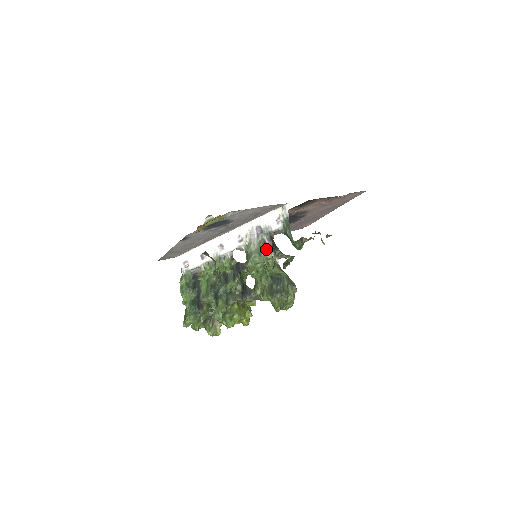
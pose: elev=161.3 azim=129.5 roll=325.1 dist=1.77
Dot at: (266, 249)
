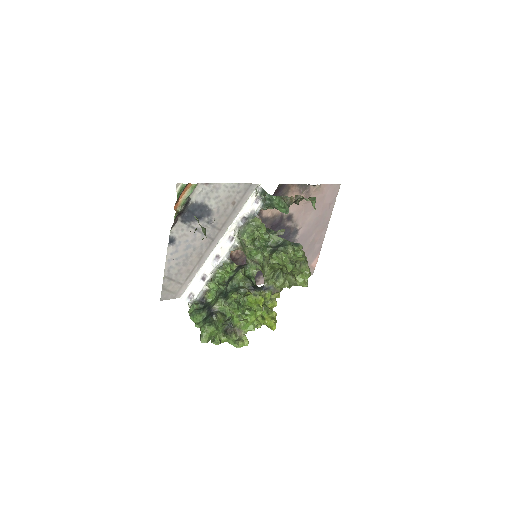
Dot at: (253, 219)
